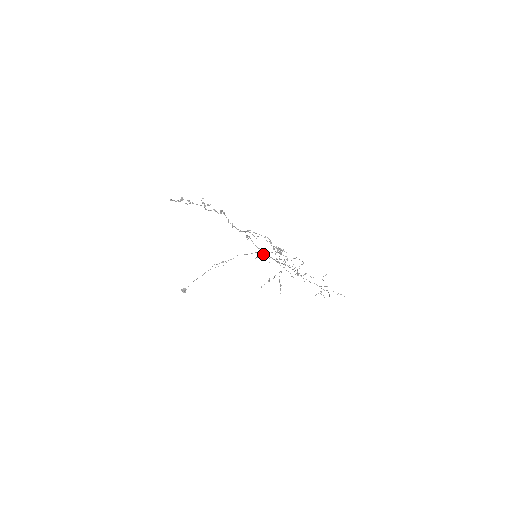
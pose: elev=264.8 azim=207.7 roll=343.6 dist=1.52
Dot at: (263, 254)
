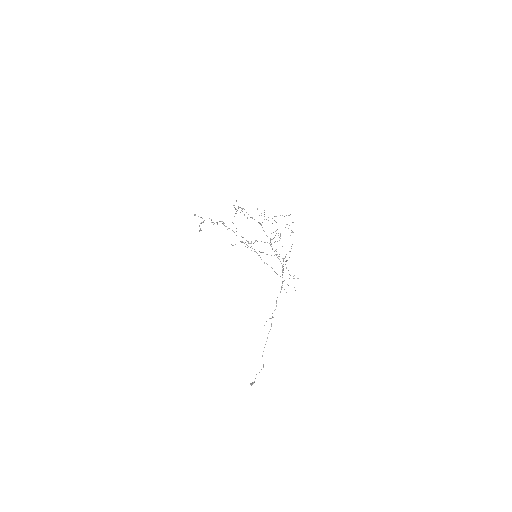
Dot at: occluded
